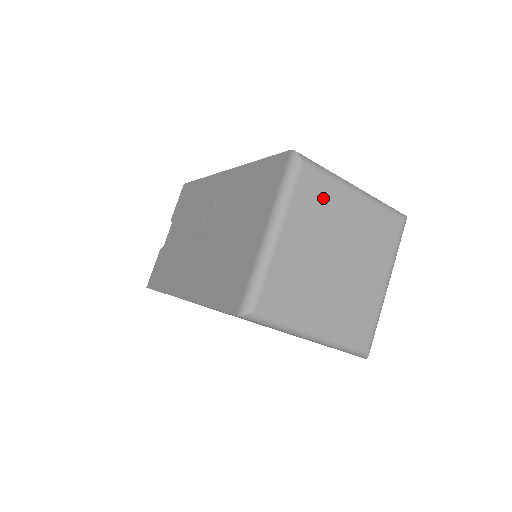
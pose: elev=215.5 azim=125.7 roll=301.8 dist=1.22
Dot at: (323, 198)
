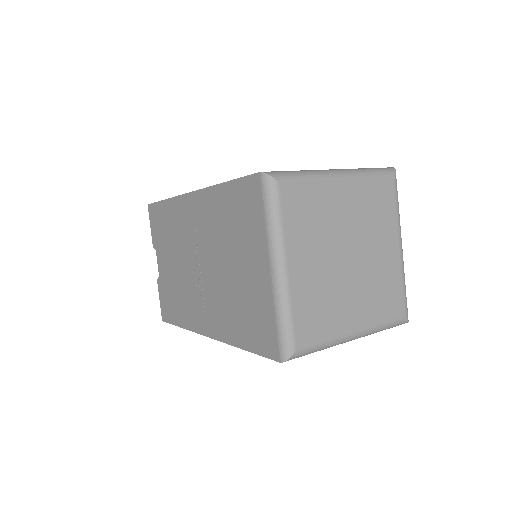
Dot at: (312, 205)
